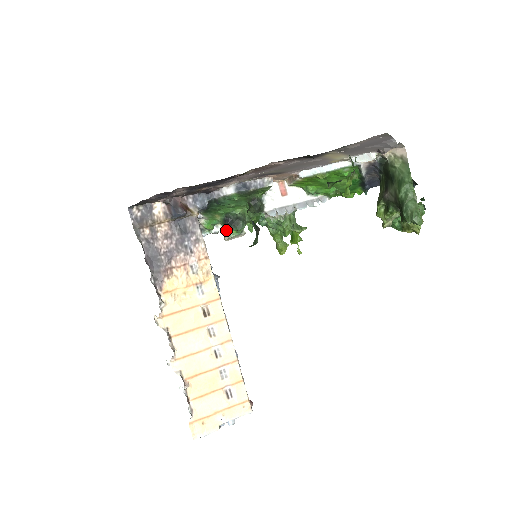
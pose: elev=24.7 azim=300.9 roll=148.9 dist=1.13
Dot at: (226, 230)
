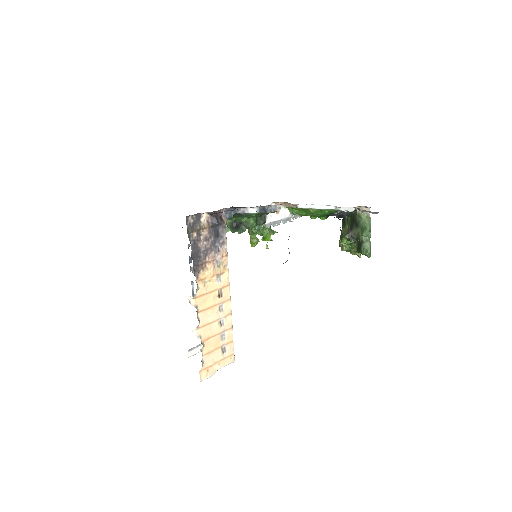
Dot at: (232, 231)
